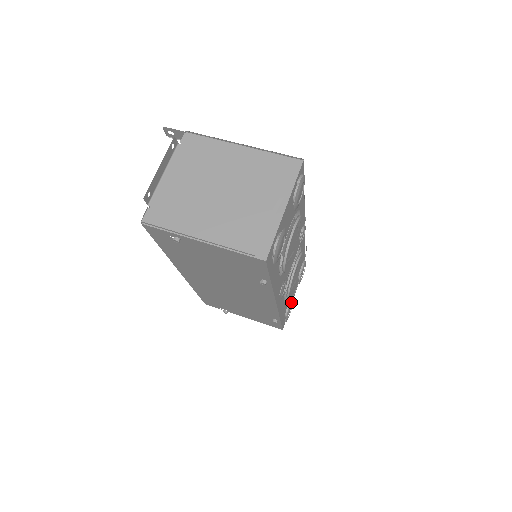
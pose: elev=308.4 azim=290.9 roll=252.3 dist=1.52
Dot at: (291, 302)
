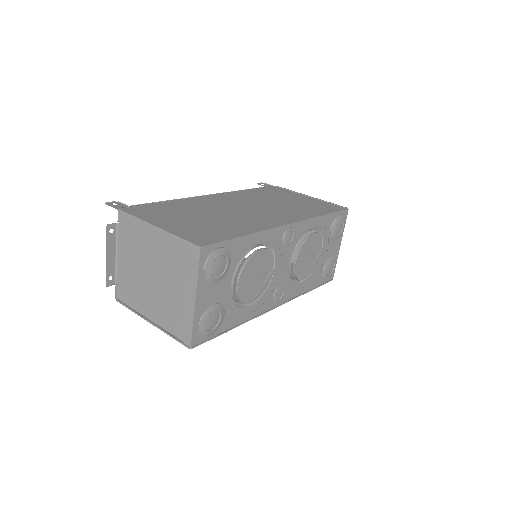
Dot at: (326, 265)
